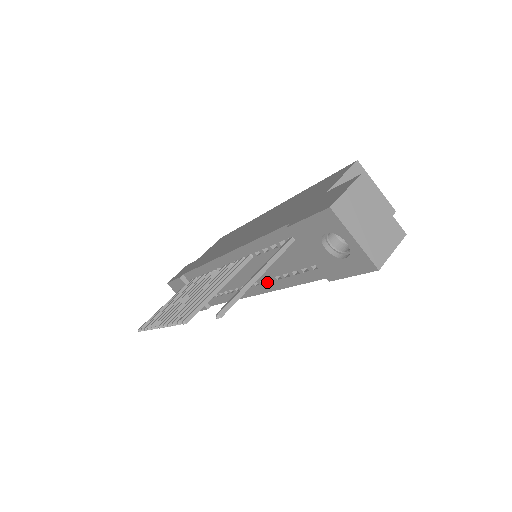
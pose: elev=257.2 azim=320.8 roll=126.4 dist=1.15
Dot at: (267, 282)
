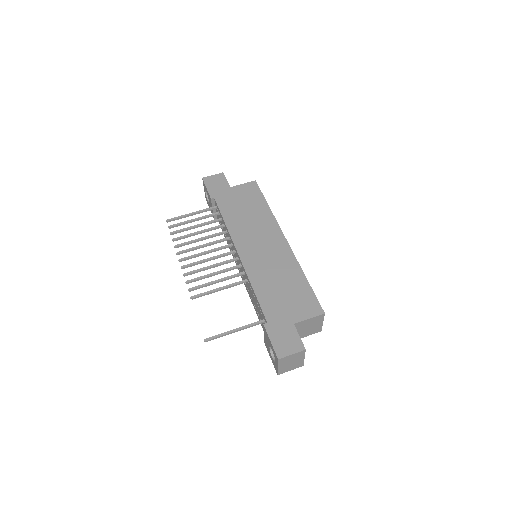
Dot at: (247, 287)
